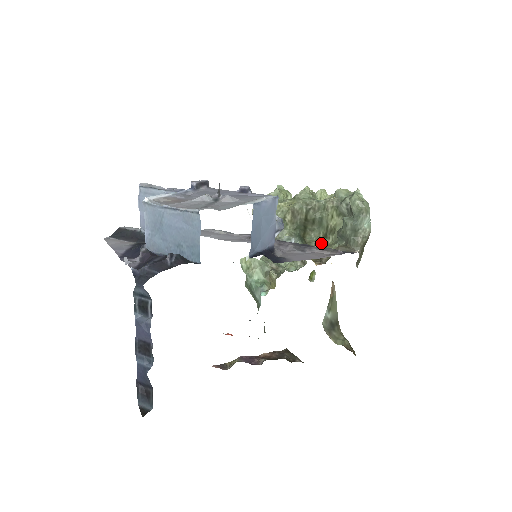
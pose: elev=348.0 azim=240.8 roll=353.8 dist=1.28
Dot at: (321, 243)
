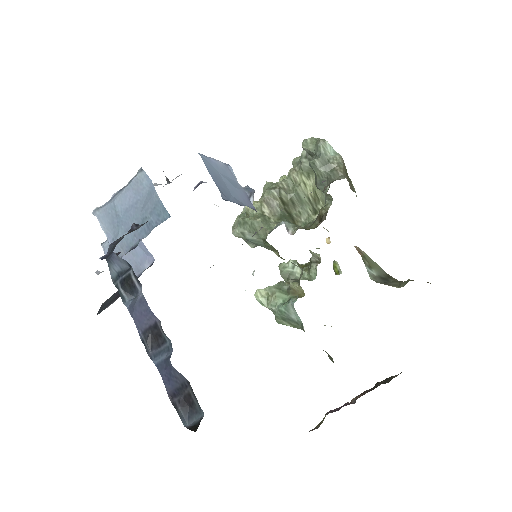
Dot at: occluded
